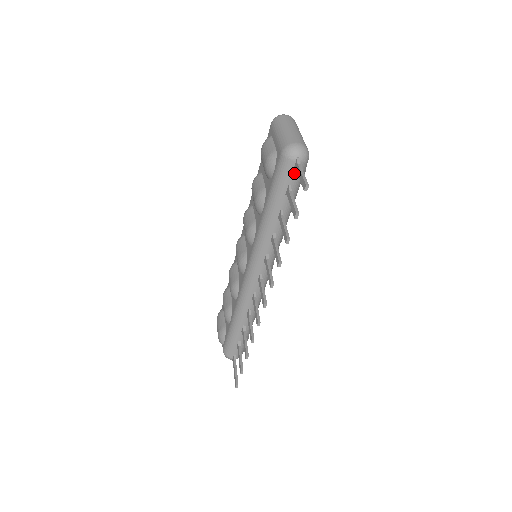
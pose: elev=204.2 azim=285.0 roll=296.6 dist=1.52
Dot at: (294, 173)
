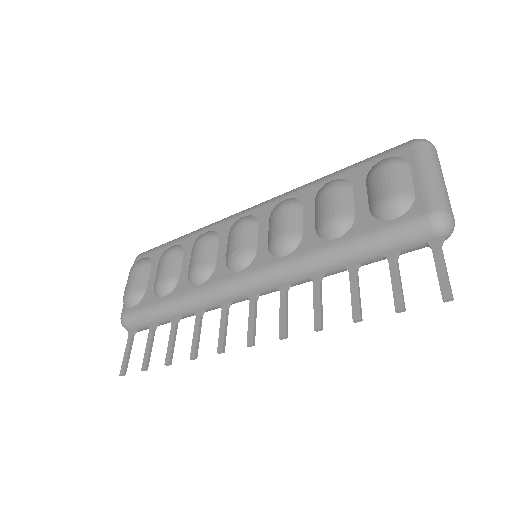
Dot at: (419, 245)
